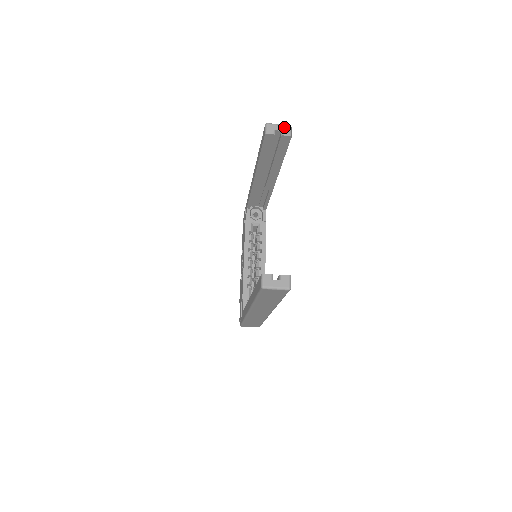
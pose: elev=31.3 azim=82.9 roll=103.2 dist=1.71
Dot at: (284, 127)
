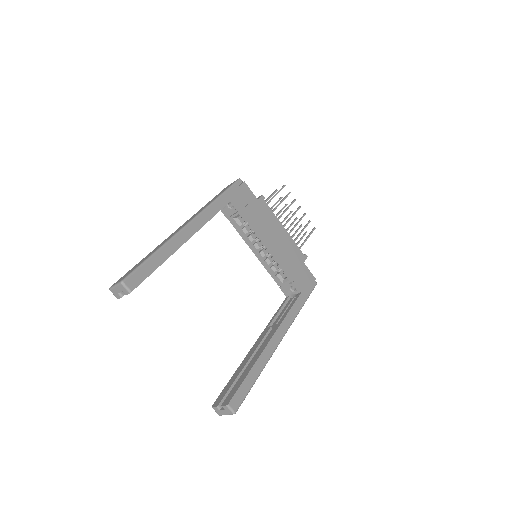
Dot at: (119, 287)
